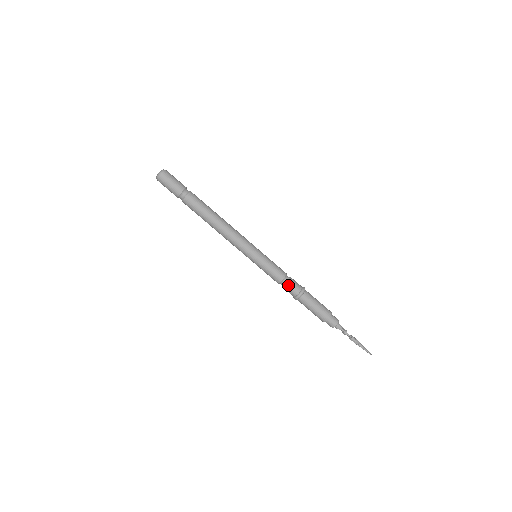
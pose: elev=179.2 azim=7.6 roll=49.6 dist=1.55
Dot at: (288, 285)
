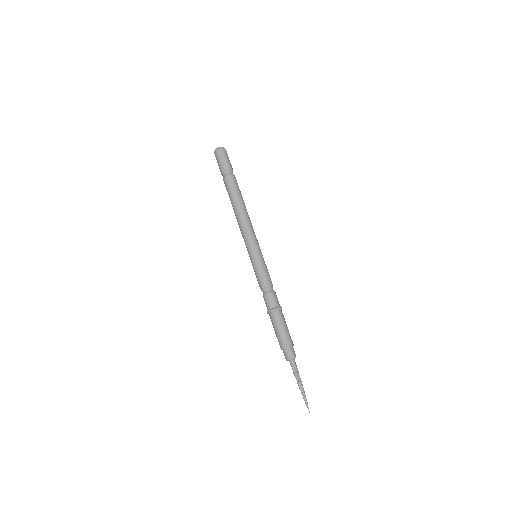
Dot at: (264, 297)
